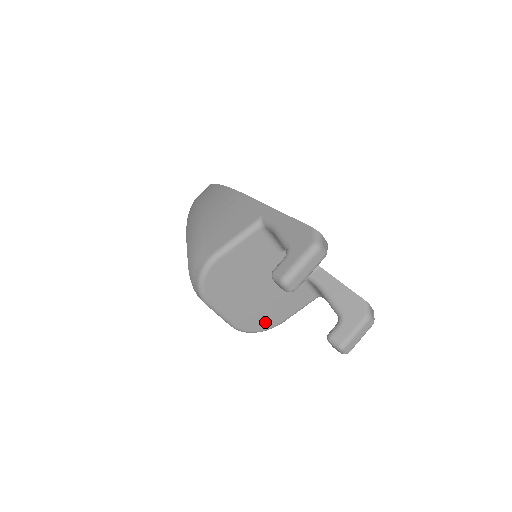
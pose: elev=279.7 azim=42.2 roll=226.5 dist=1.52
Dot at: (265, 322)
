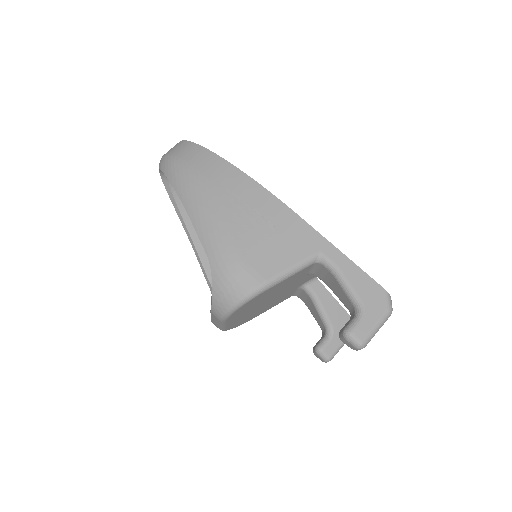
Dot at: (246, 320)
